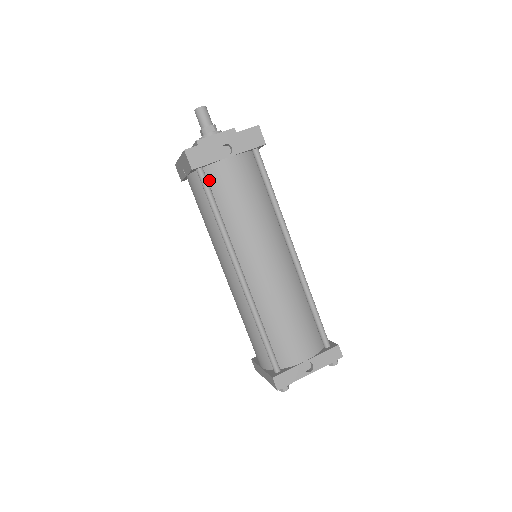
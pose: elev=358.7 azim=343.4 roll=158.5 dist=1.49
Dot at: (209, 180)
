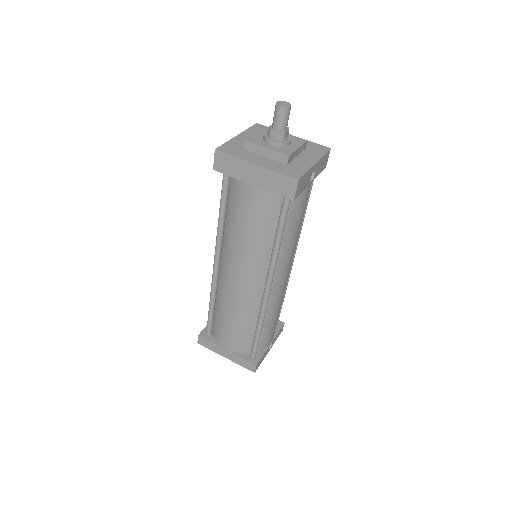
Dot at: occluded
